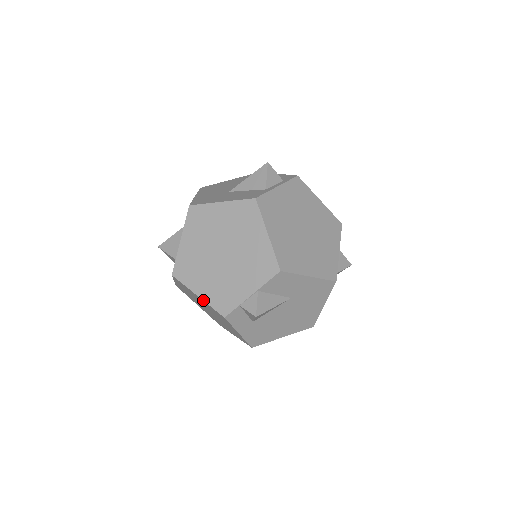
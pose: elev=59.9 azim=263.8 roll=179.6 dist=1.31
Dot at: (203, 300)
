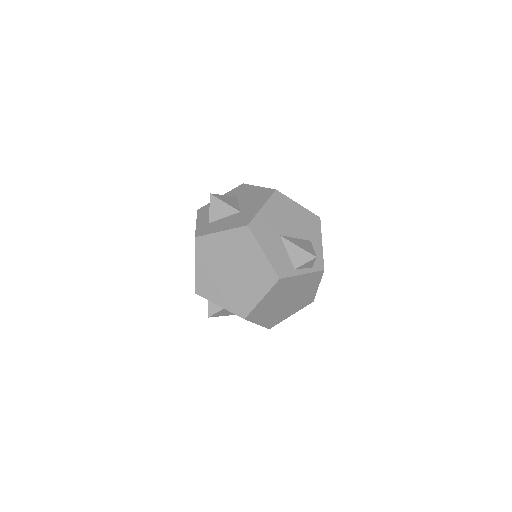
Dot at: (195, 272)
